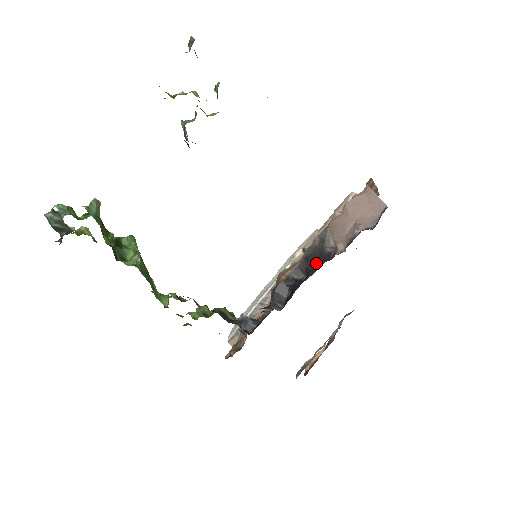
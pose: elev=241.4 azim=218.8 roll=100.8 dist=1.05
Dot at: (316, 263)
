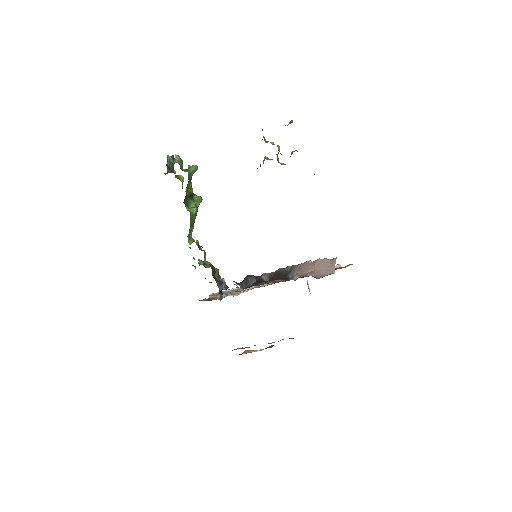
Dot at: (278, 278)
